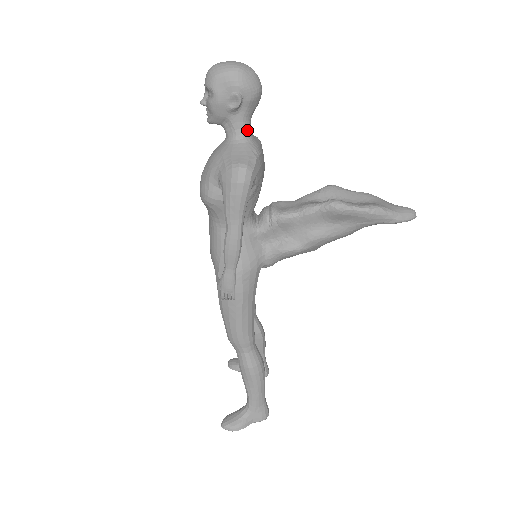
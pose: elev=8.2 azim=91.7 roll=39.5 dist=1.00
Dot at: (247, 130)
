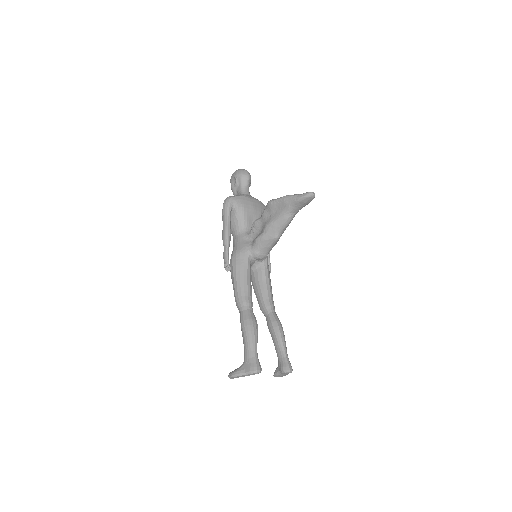
Dot at: (243, 192)
